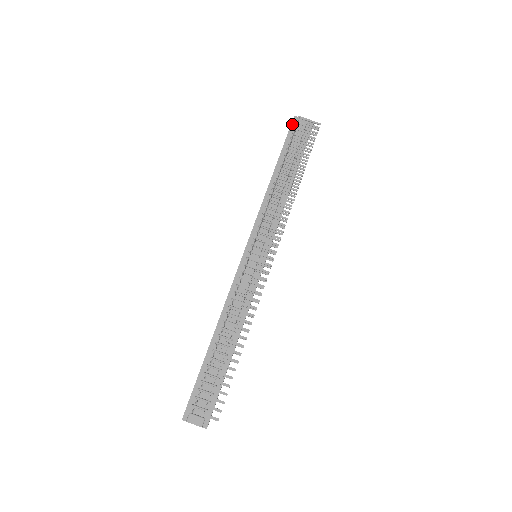
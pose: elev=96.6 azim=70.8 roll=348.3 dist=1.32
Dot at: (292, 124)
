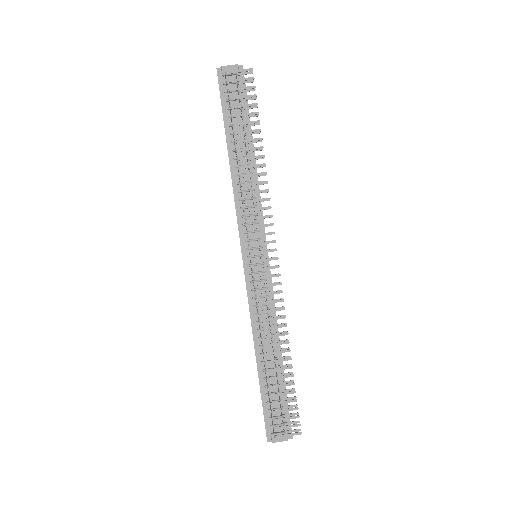
Dot at: (219, 81)
